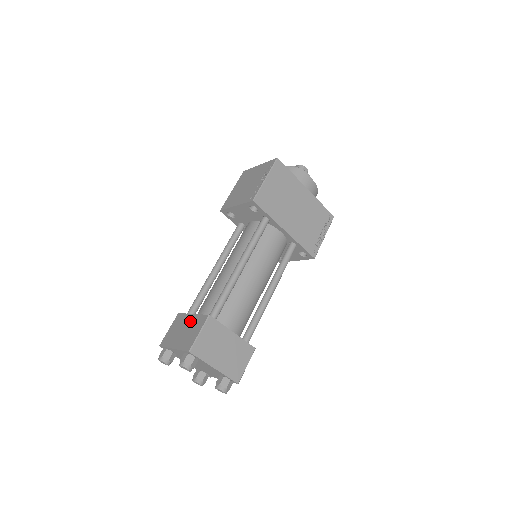
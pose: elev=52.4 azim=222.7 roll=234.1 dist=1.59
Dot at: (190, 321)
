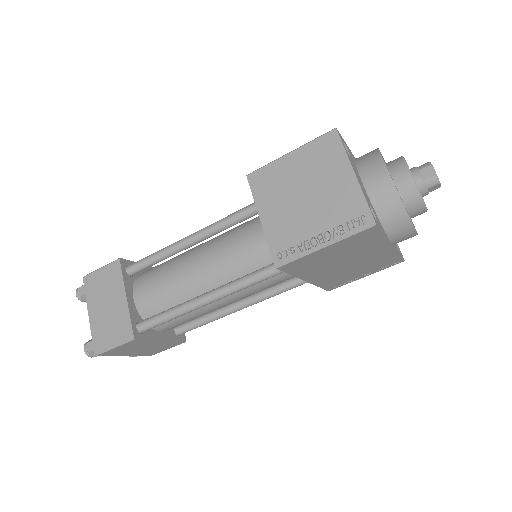
Dot at: (118, 306)
